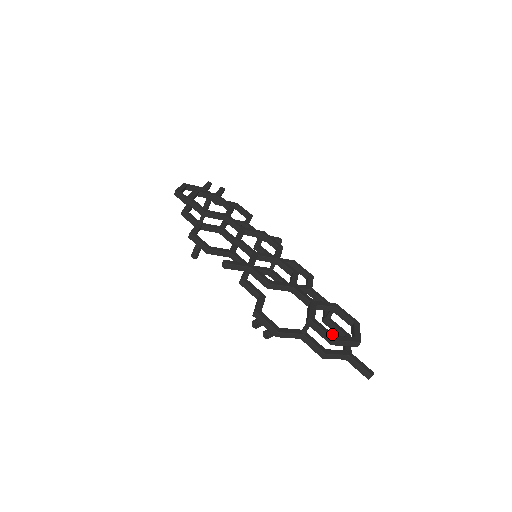
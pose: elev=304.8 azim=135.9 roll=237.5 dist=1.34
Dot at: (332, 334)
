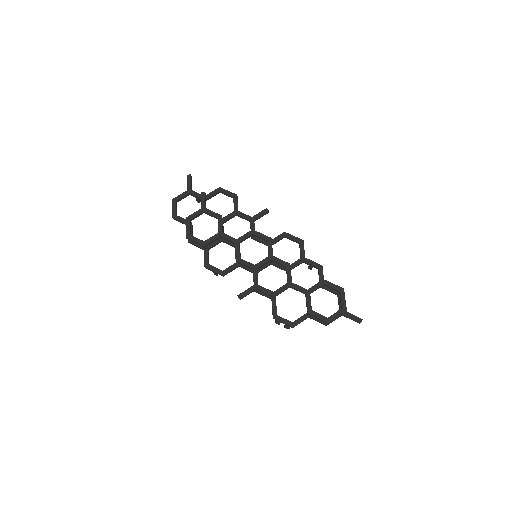
Dot at: (326, 318)
